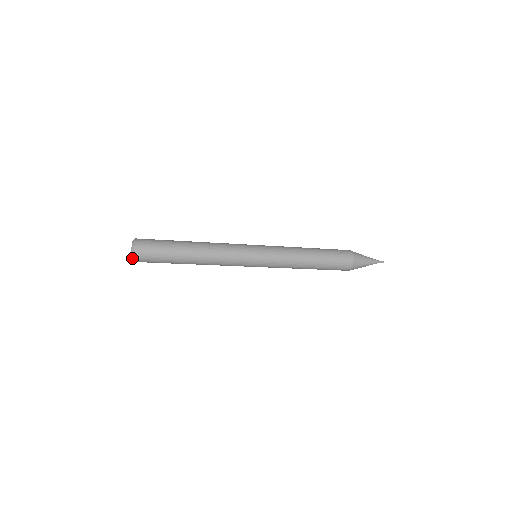
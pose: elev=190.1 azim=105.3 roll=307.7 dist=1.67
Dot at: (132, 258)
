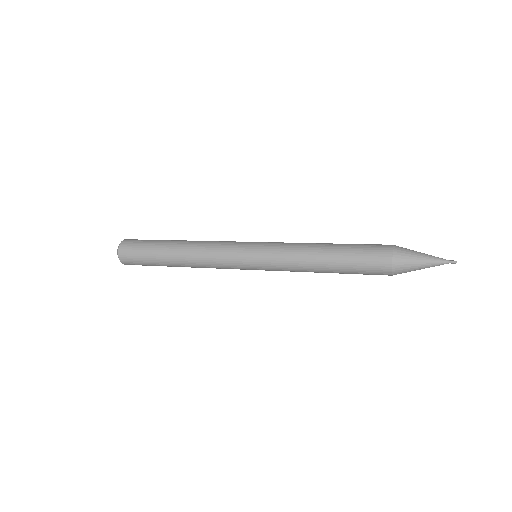
Dot at: occluded
